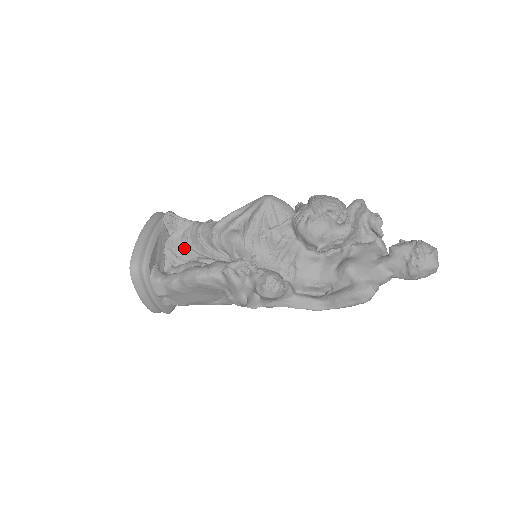
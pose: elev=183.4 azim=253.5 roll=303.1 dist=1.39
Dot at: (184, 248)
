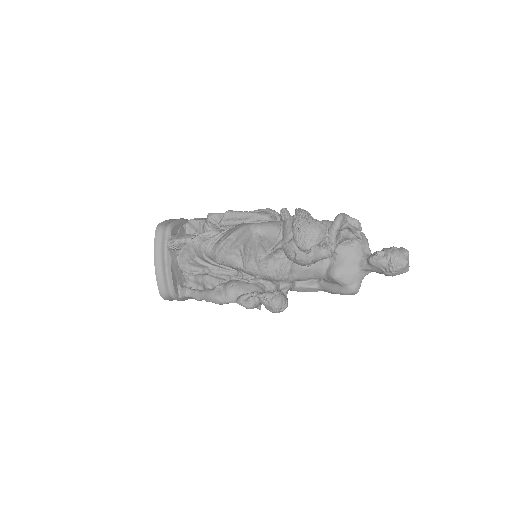
Dot at: (194, 262)
